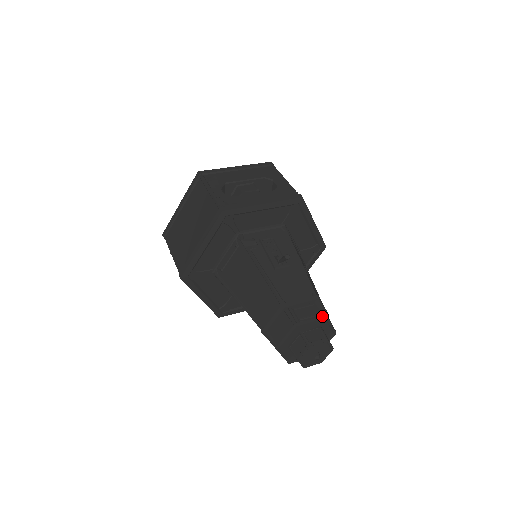
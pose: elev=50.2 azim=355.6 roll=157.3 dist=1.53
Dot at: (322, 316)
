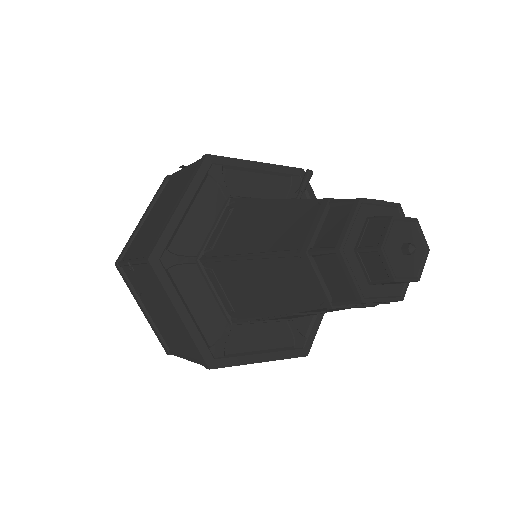
Dot at: (391, 202)
